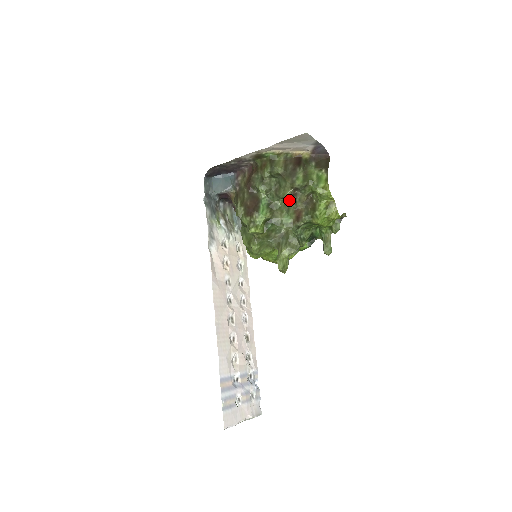
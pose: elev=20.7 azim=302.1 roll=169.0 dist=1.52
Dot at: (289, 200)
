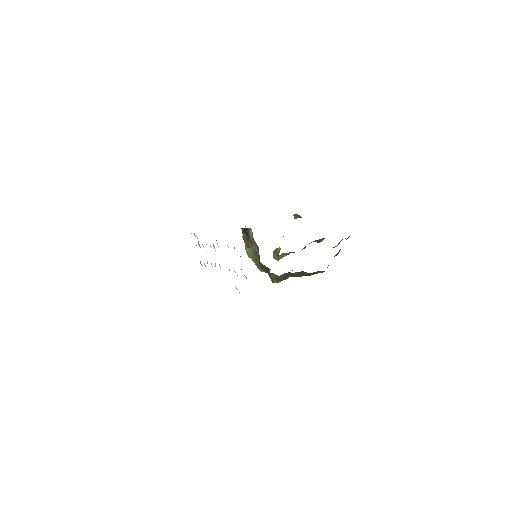
Dot at: occluded
